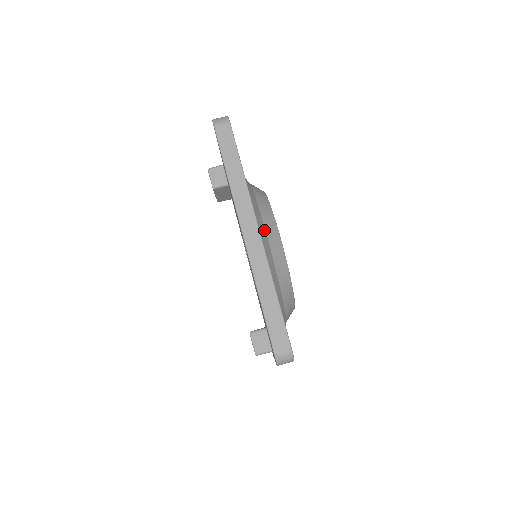
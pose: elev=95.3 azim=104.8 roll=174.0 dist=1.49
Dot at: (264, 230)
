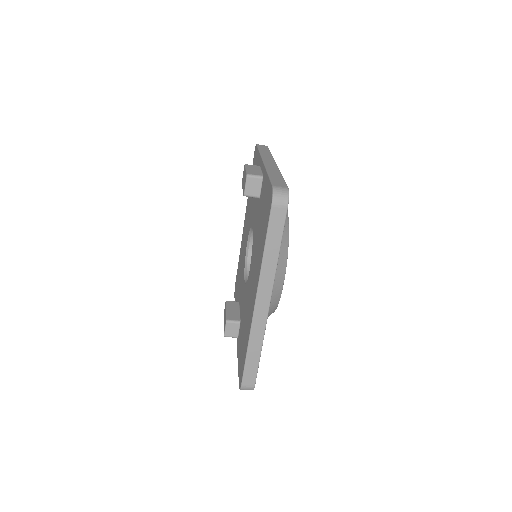
Dot at: occluded
